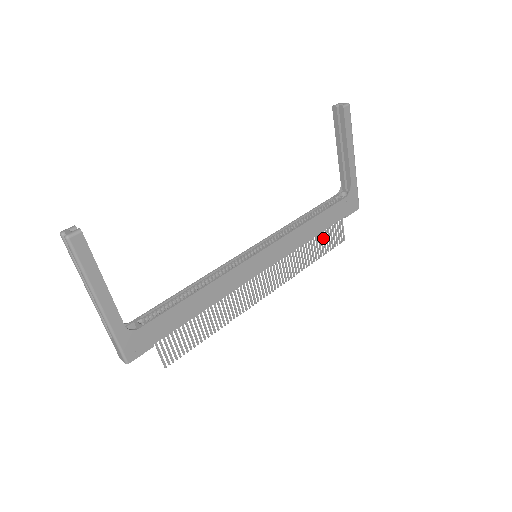
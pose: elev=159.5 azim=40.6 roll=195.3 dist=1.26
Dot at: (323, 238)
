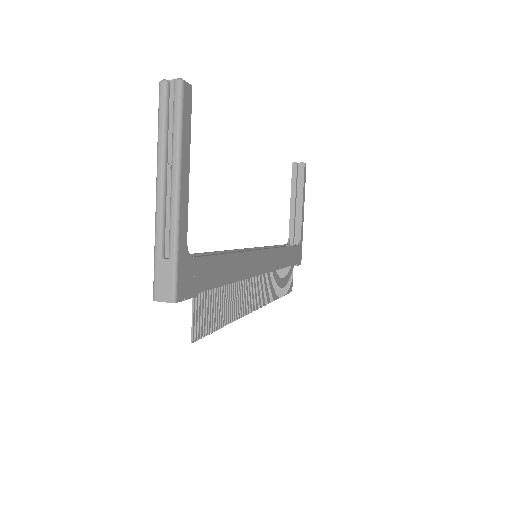
Dot at: (285, 276)
